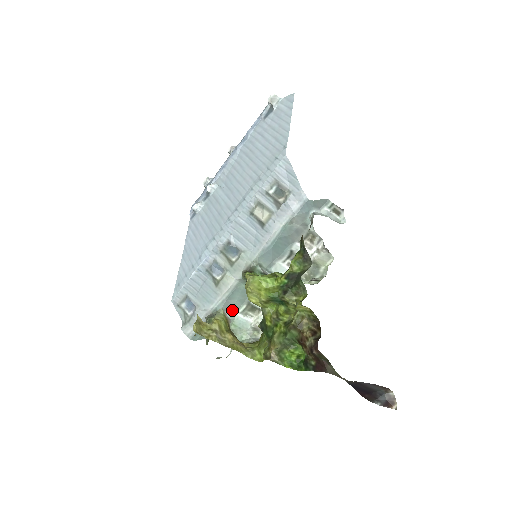
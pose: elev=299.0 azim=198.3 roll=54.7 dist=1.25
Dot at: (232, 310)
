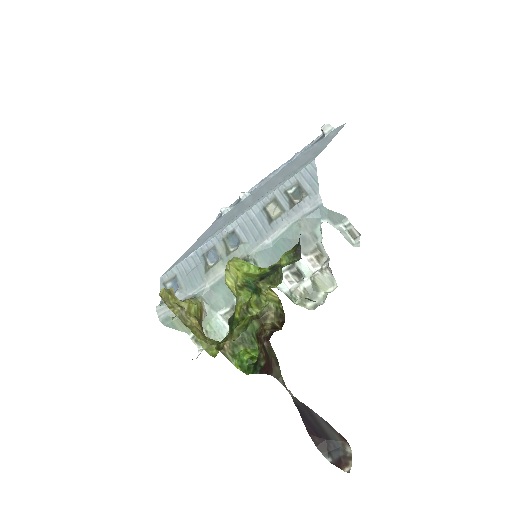
Dot at: (213, 306)
